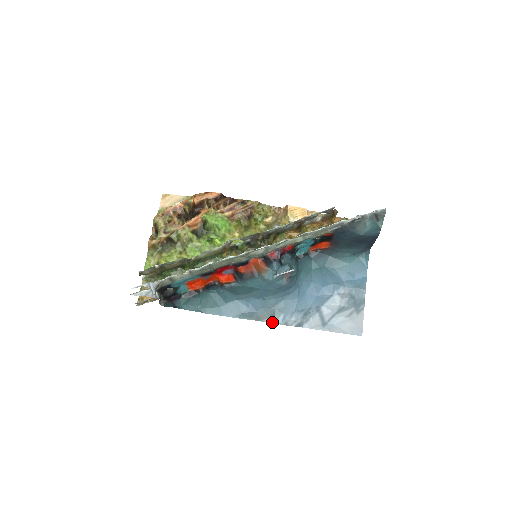
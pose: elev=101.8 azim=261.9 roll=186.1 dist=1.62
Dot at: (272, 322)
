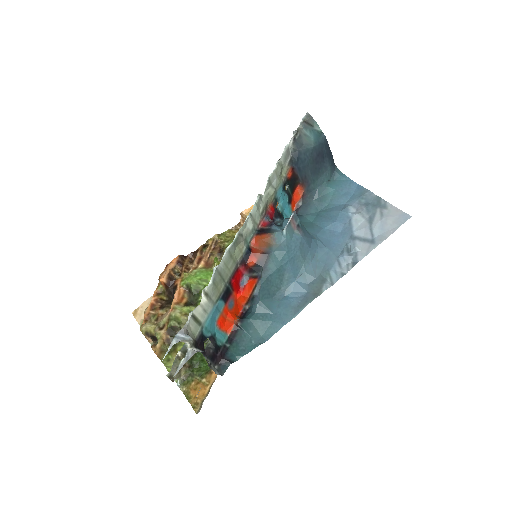
Dot at: (330, 285)
